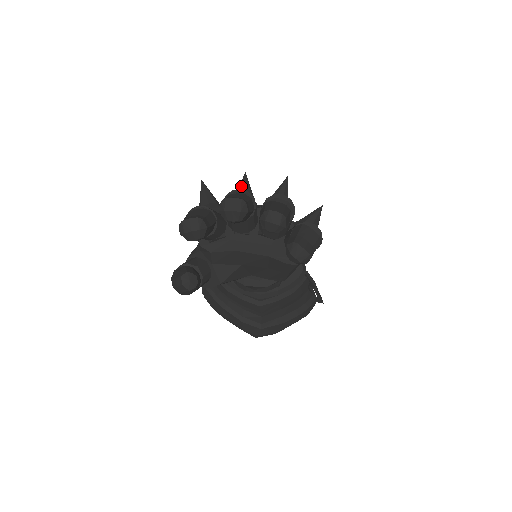
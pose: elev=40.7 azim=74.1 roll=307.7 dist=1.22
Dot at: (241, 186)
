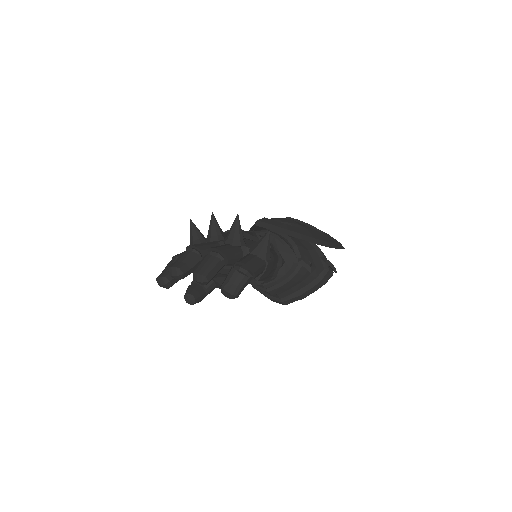
Dot at: (210, 225)
